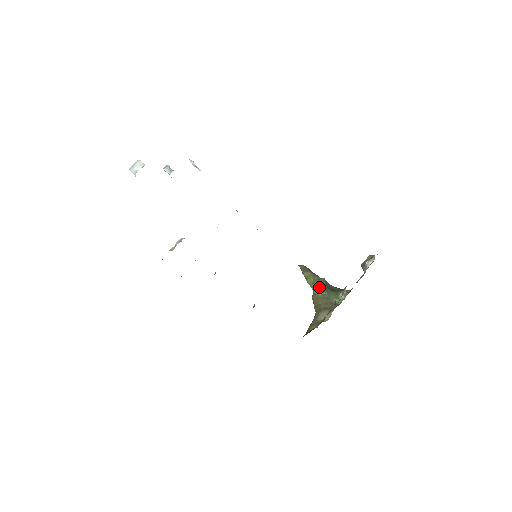
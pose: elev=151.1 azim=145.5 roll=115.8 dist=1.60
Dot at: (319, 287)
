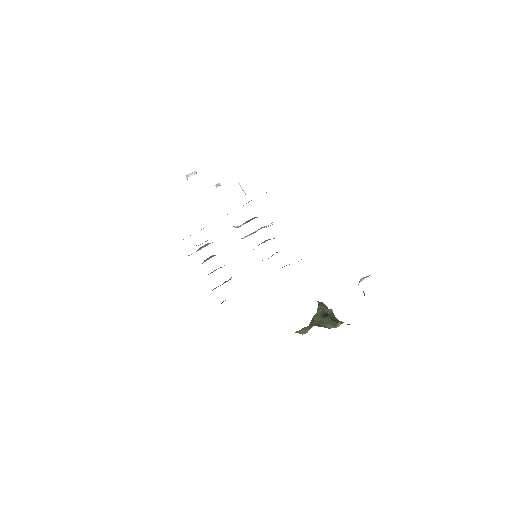
Dot at: (320, 313)
